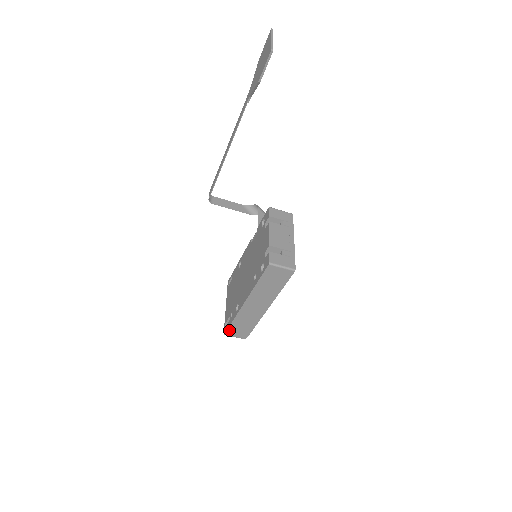
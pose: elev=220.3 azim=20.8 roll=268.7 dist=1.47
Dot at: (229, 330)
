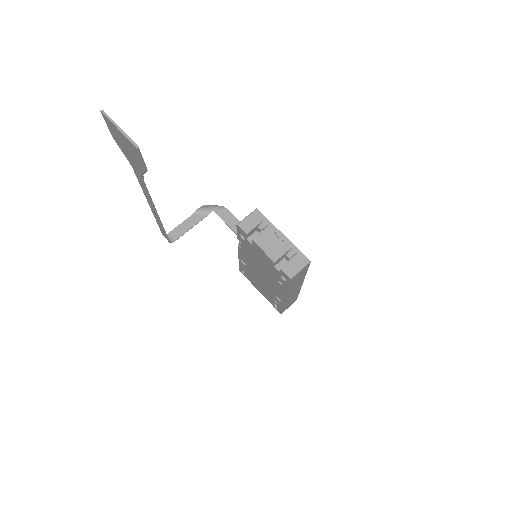
Dot at: (283, 311)
